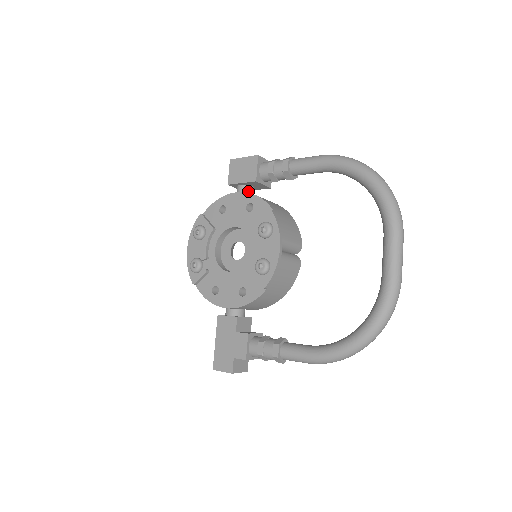
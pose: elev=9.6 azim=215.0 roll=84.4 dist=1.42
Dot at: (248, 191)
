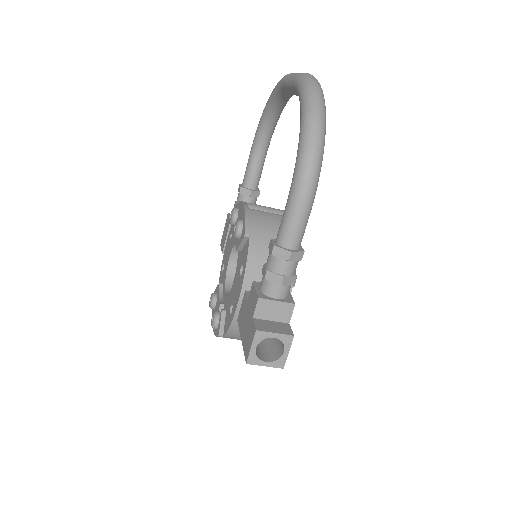
Dot at: occluded
